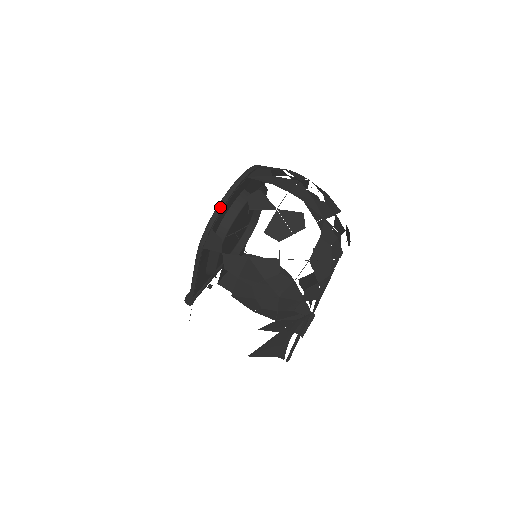
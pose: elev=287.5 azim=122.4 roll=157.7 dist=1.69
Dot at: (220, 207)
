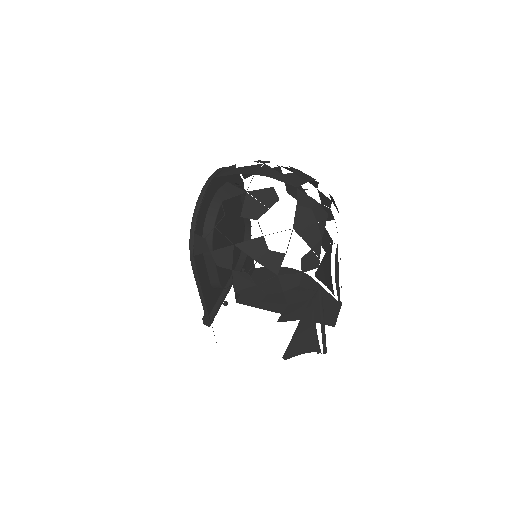
Dot at: (196, 211)
